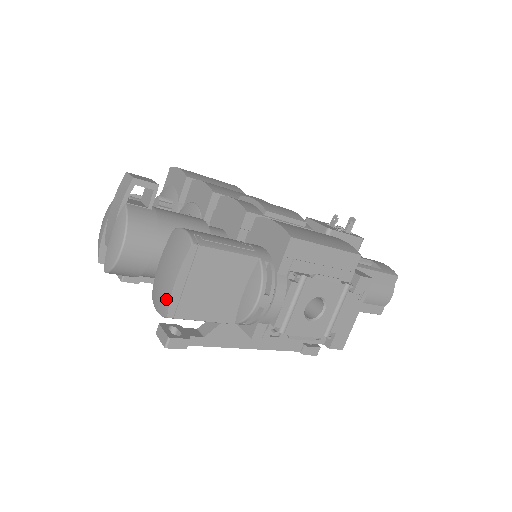
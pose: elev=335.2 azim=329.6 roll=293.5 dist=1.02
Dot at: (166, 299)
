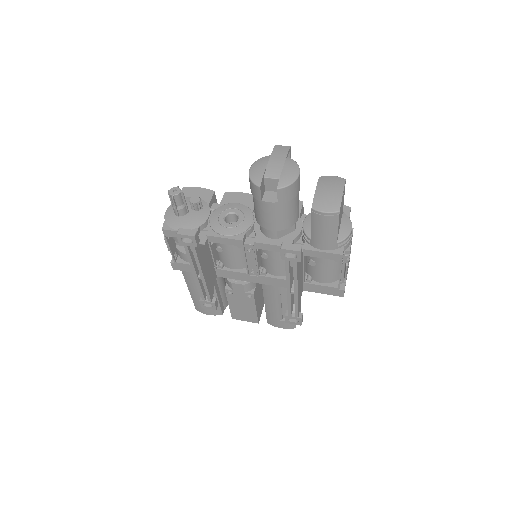
Dot at: (337, 202)
